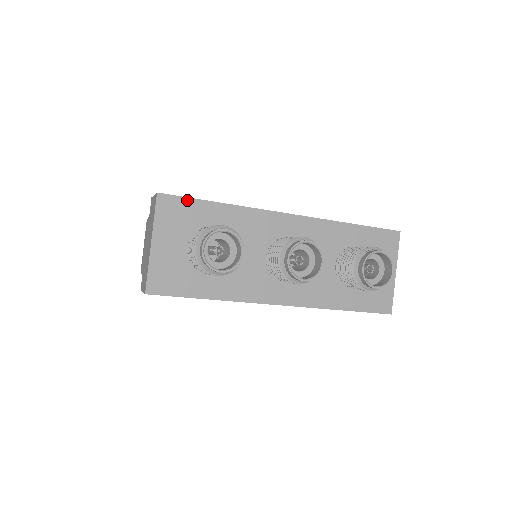
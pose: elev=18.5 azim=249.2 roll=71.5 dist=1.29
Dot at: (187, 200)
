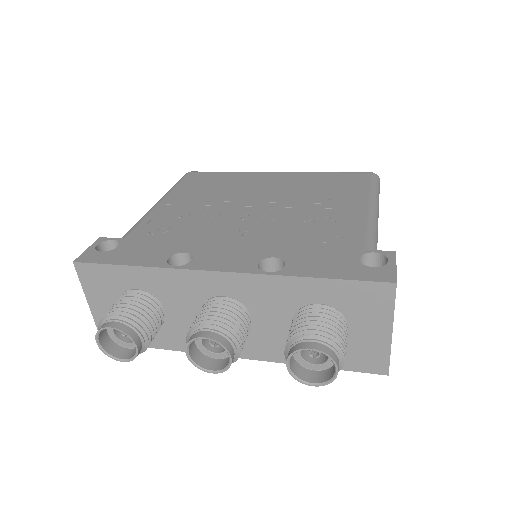
Dot at: (102, 266)
